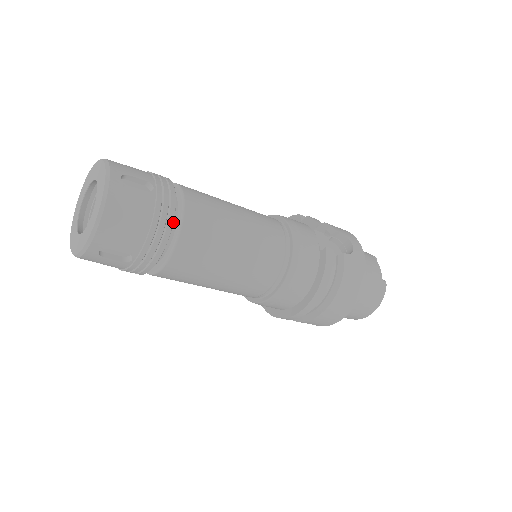
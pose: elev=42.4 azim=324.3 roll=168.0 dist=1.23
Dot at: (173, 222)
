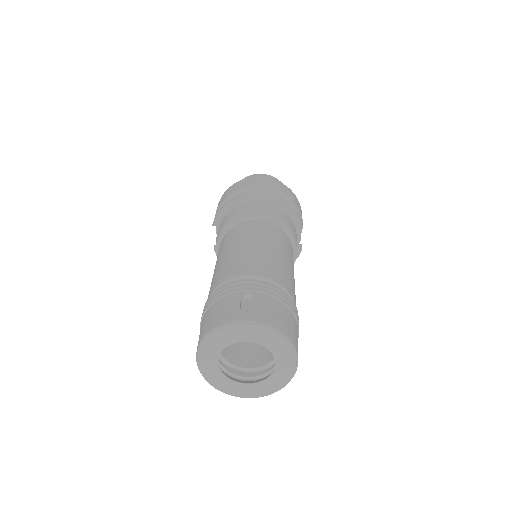
Dot at: occluded
